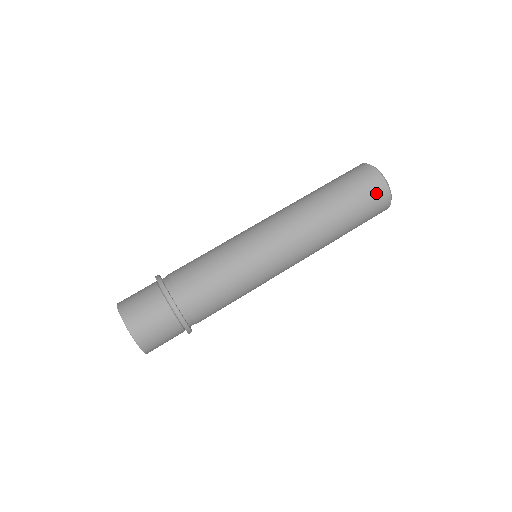
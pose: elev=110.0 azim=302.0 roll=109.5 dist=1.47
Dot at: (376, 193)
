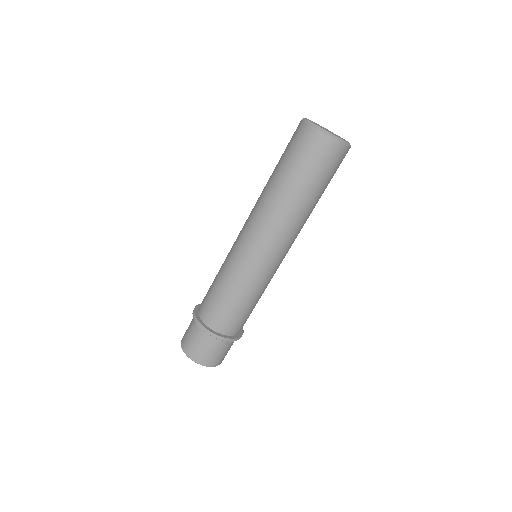
Dot at: occluded
